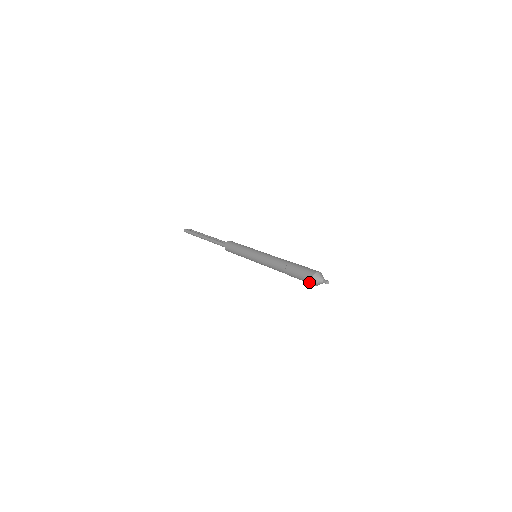
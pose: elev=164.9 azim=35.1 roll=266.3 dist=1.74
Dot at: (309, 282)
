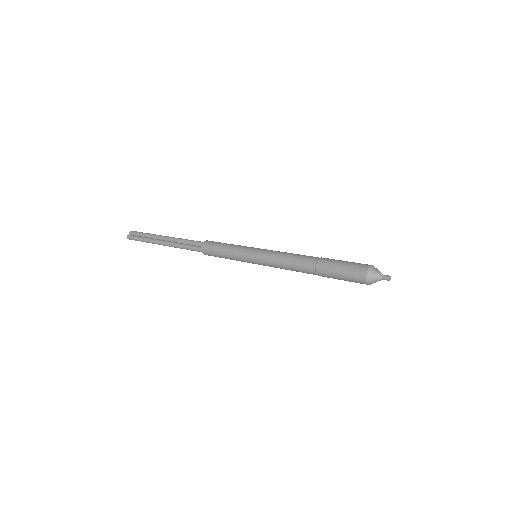
Dot at: occluded
